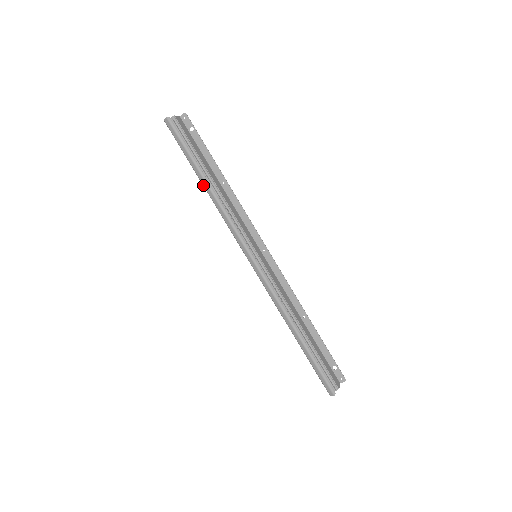
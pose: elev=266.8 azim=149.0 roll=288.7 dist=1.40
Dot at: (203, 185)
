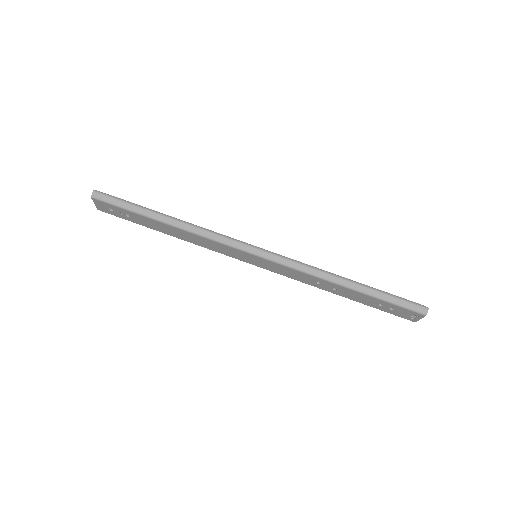
Dot at: (165, 222)
